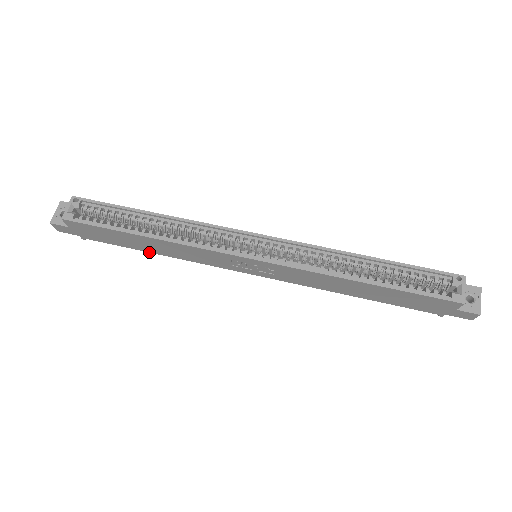
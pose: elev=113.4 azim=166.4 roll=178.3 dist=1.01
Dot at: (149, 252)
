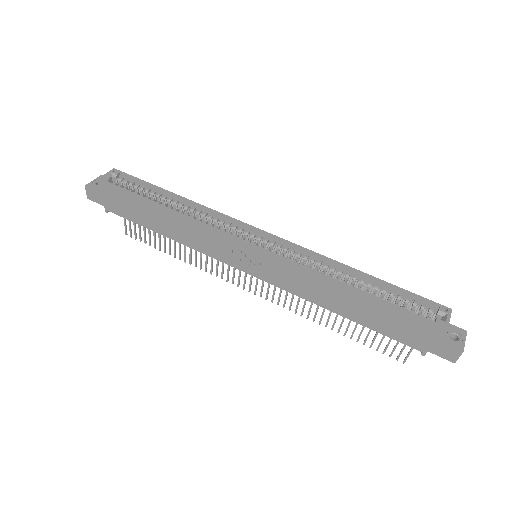
Dot at: (160, 234)
